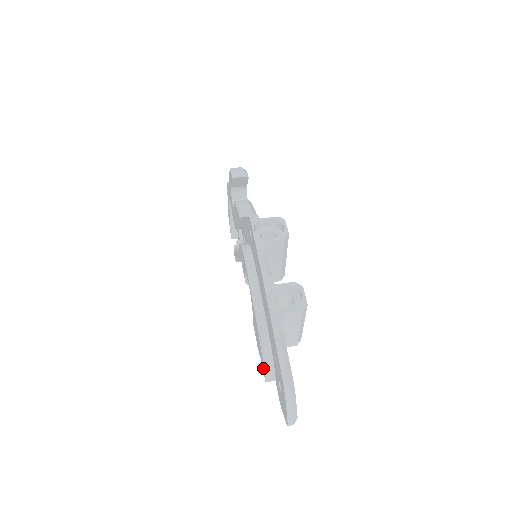
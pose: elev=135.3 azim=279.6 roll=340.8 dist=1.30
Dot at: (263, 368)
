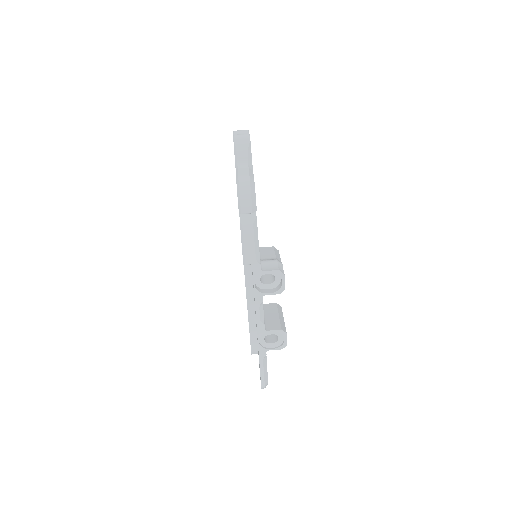
Dot at: occluded
